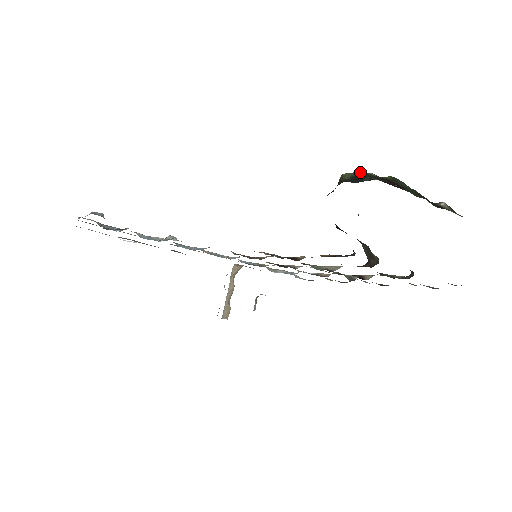
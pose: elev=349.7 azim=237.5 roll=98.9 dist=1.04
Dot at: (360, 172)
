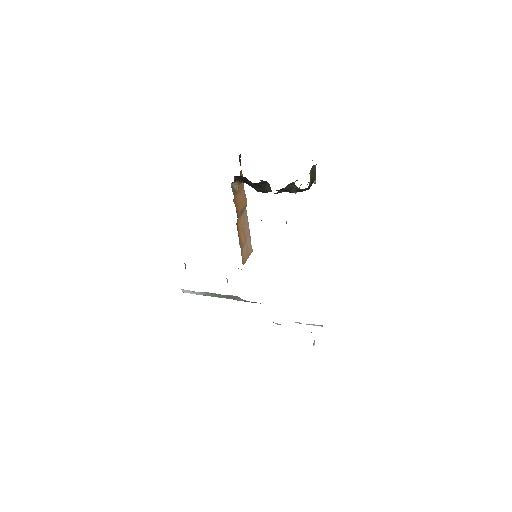
Dot at: occluded
